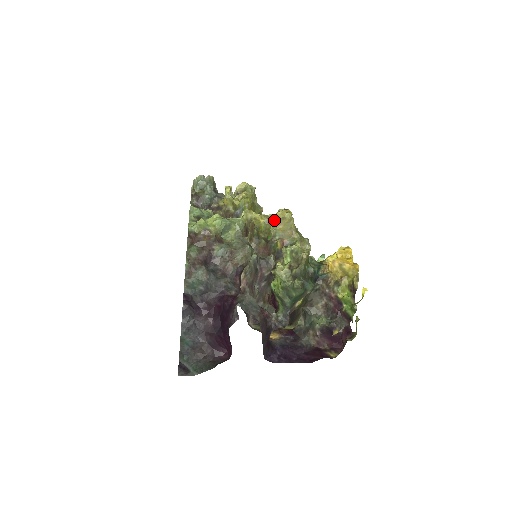
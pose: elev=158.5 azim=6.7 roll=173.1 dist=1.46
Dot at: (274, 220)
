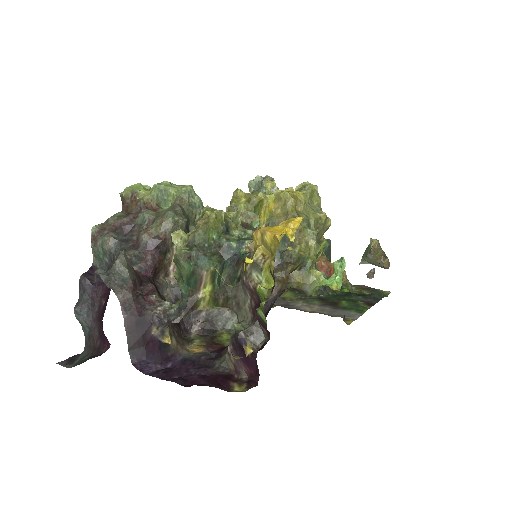
Dot at: (269, 202)
